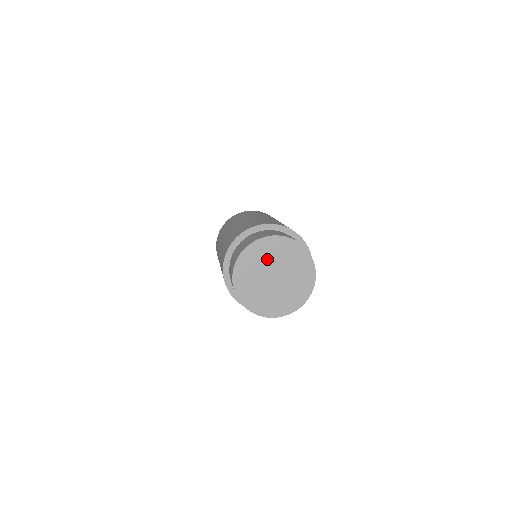
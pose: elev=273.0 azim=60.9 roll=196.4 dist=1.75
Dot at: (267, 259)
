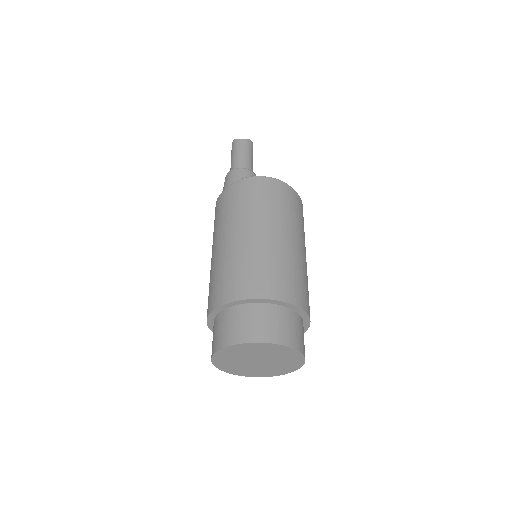
Dot at: (262, 353)
